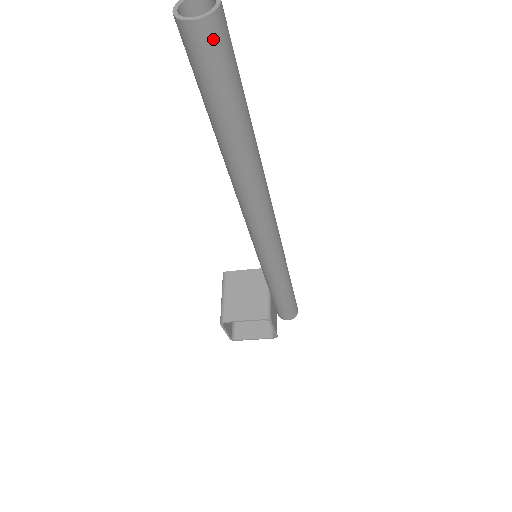
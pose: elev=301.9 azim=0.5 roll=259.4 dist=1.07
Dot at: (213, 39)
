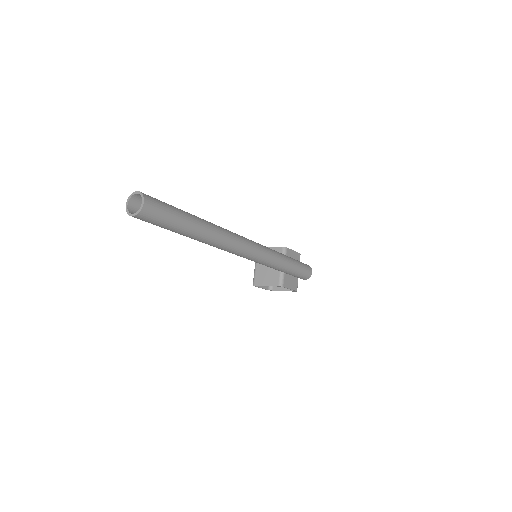
Dot at: (147, 218)
